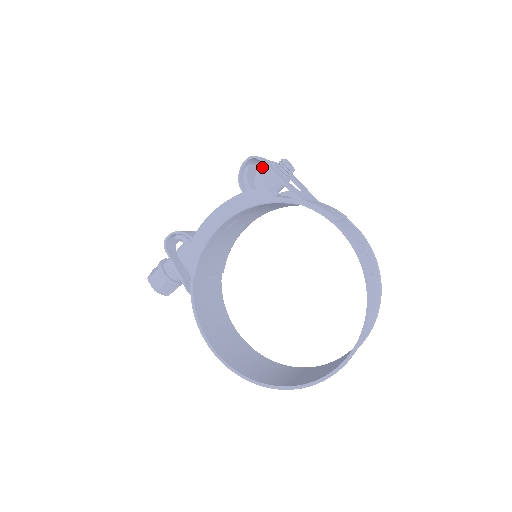
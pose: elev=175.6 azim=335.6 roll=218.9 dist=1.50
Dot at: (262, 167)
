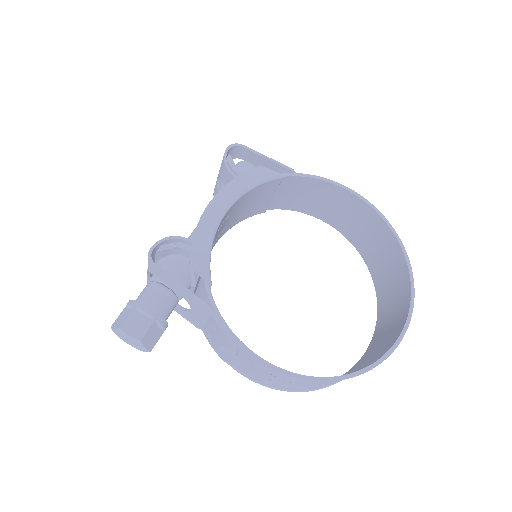
Dot at: occluded
